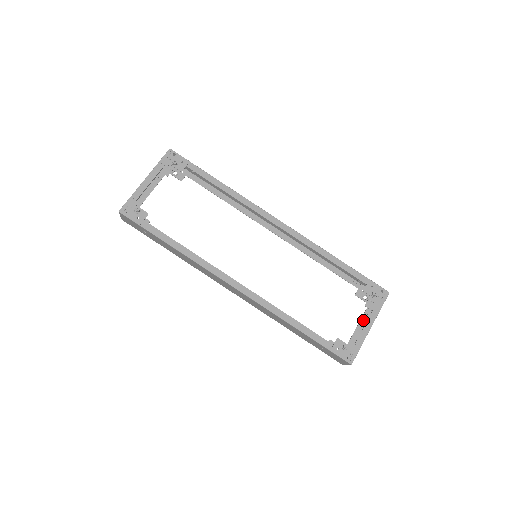
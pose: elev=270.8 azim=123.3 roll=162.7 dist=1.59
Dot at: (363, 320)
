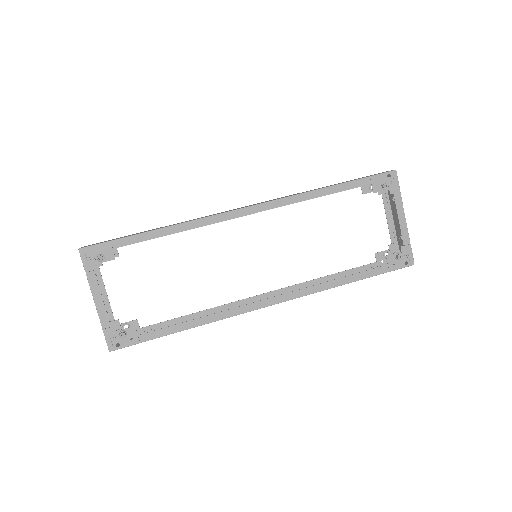
Dot at: (387, 209)
